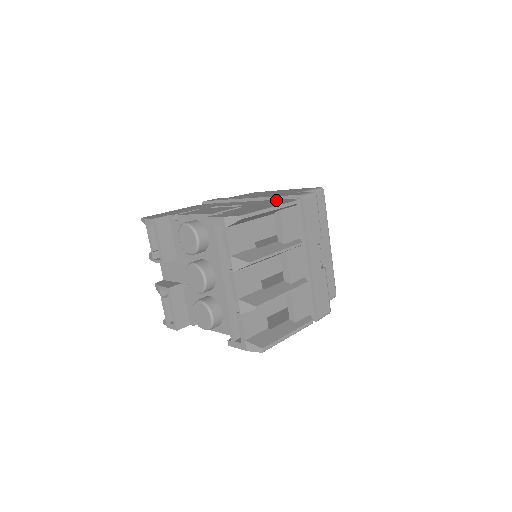
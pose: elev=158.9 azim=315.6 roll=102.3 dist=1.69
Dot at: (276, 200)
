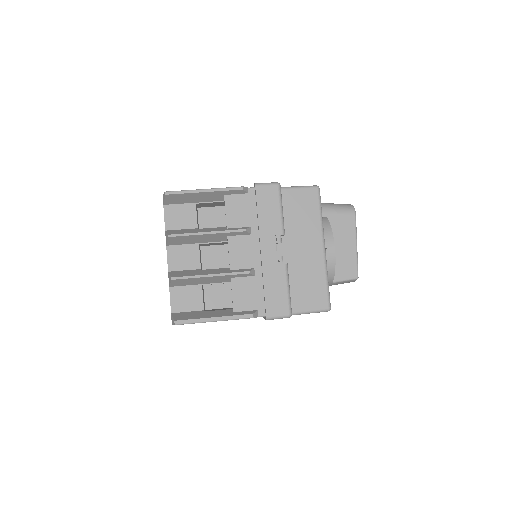
Dot at: occluded
